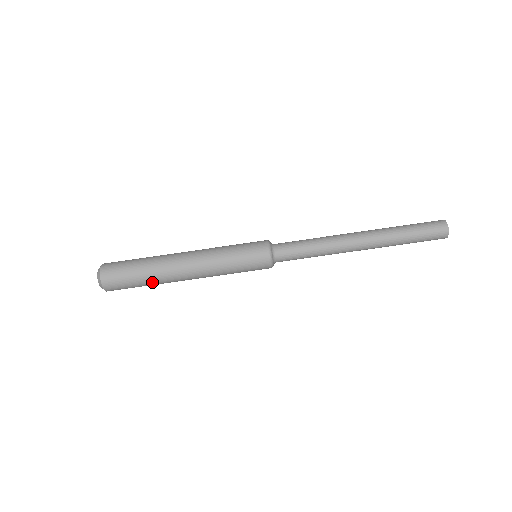
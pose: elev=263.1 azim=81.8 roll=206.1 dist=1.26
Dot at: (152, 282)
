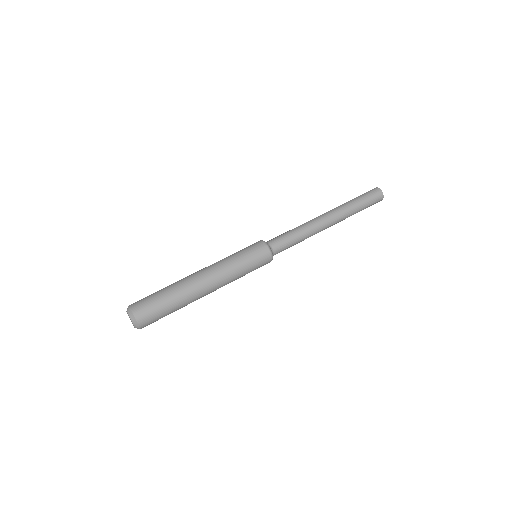
Dot at: (181, 306)
